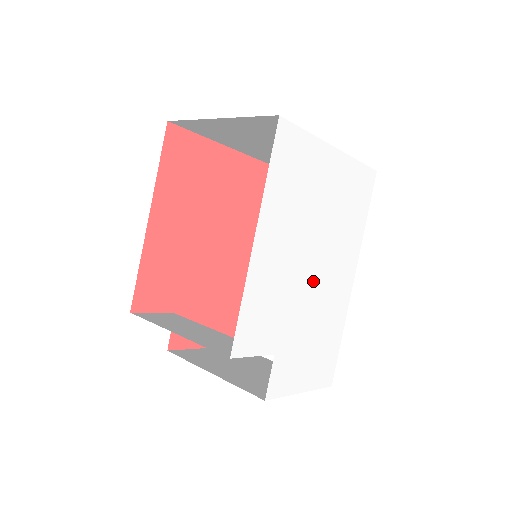
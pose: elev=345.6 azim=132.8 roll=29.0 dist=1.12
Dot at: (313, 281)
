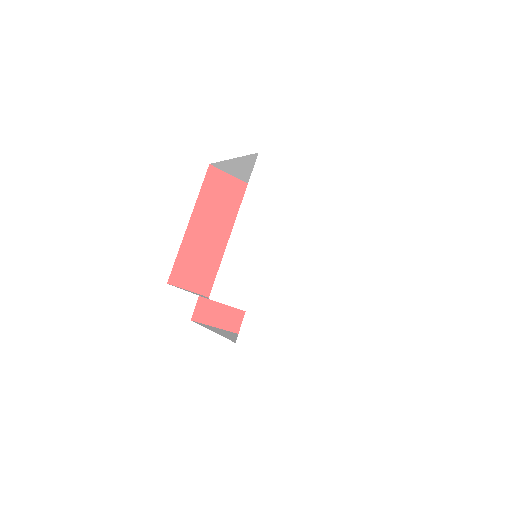
Dot at: (284, 269)
